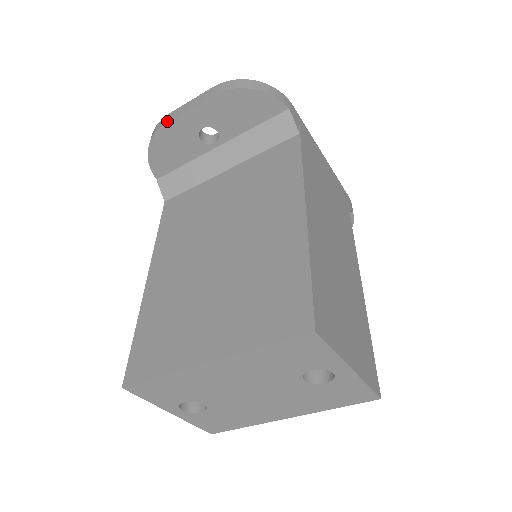
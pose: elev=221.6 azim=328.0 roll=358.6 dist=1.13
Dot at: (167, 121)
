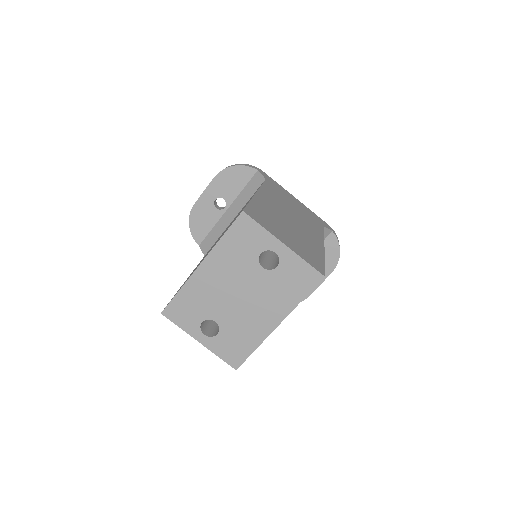
Dot at: (195, 202)
